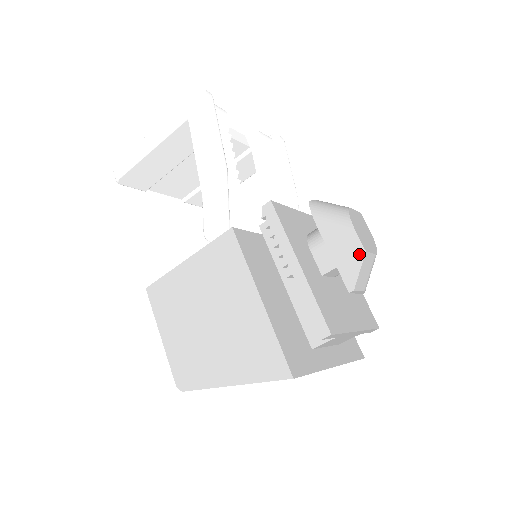
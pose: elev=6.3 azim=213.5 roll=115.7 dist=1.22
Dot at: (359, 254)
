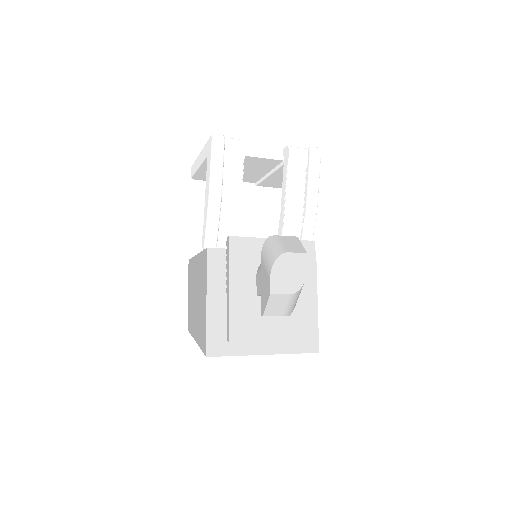
Dot at: (268, 294)
